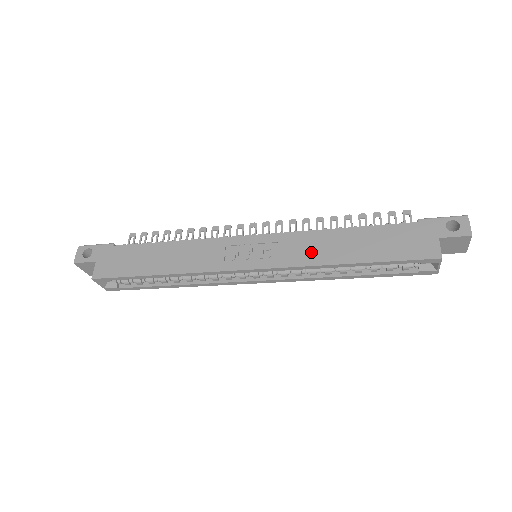
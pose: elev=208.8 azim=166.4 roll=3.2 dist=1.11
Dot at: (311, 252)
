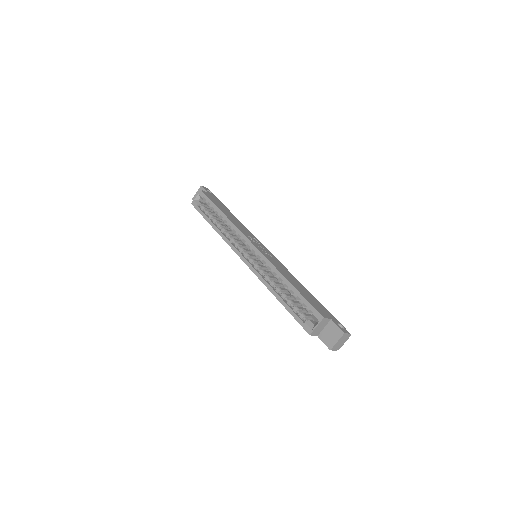
Dot at: (280, 268)
